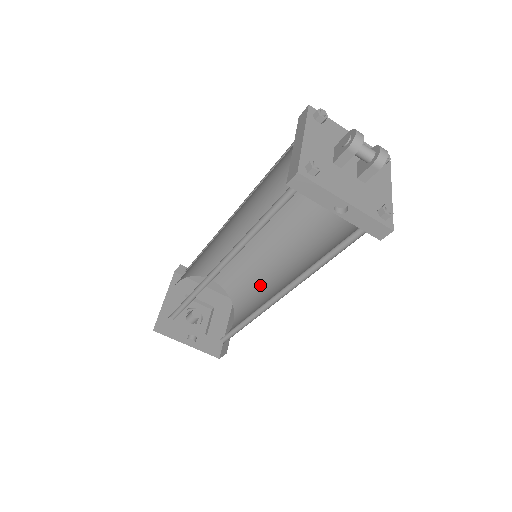
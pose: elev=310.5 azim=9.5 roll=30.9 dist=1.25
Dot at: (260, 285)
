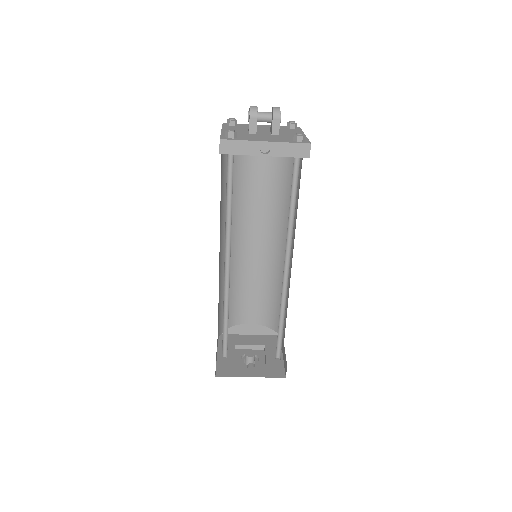
Dot at: occluded
